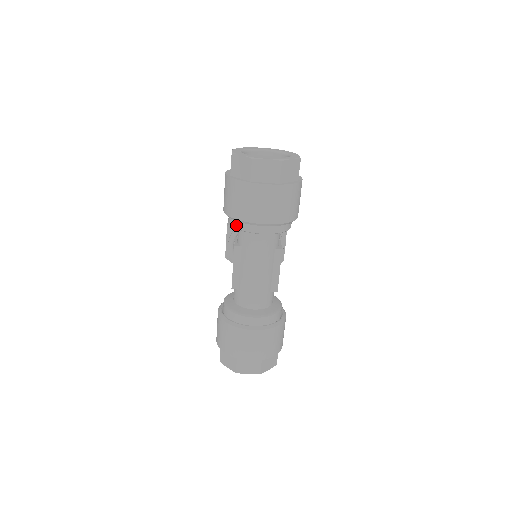
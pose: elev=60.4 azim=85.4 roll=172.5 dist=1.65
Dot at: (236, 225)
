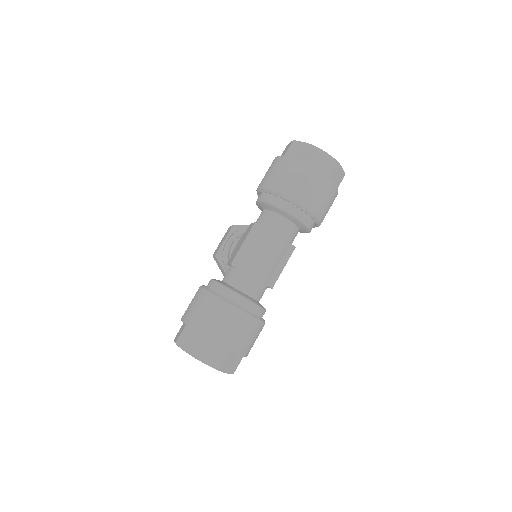
Dot at: (270, 200)
